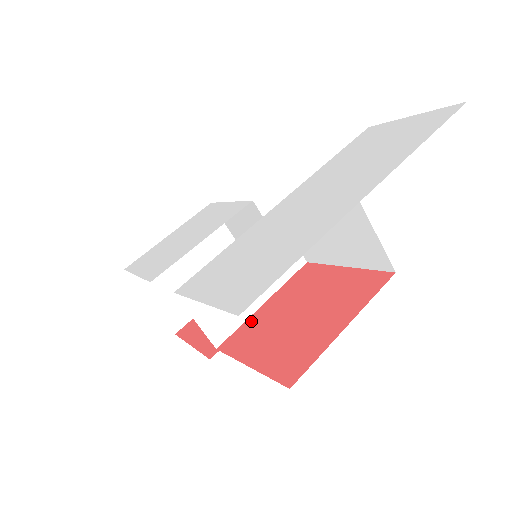
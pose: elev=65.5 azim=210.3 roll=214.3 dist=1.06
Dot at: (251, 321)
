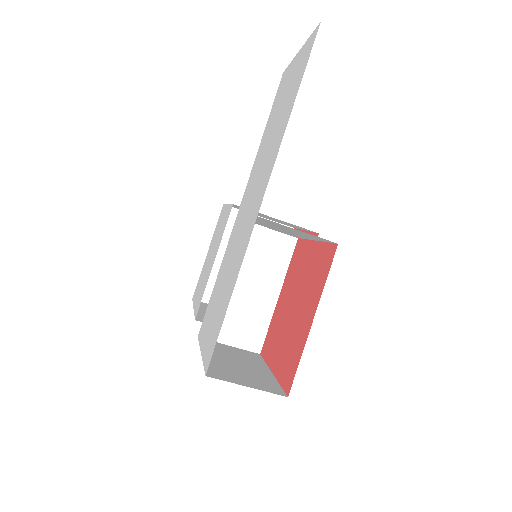
Dot at: (273, 320)
